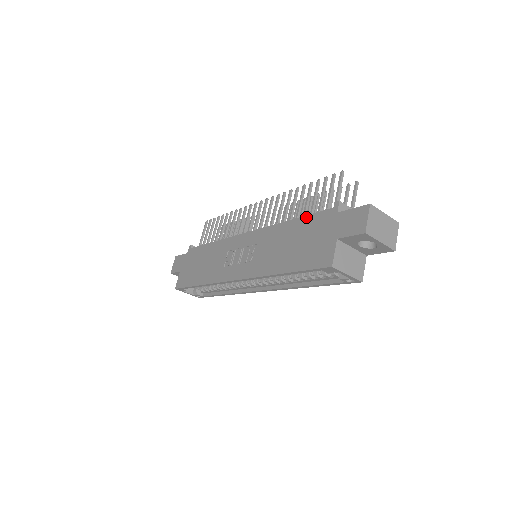
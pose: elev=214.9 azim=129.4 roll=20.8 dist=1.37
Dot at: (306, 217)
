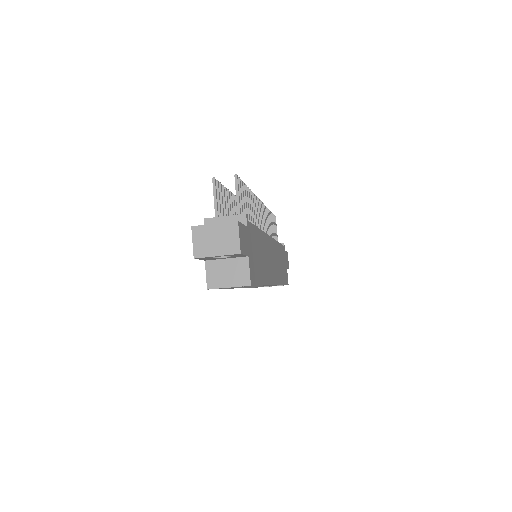
Dot at: occluded
